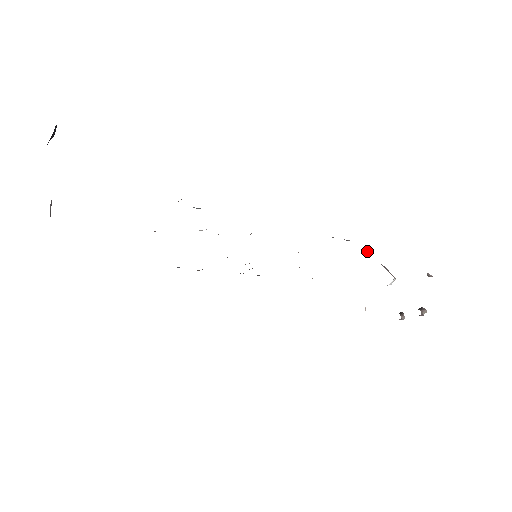
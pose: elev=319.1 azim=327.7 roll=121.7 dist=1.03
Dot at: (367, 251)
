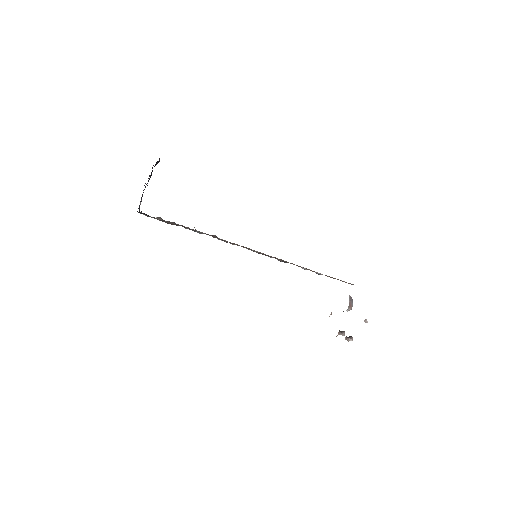
Dot at: occluded
